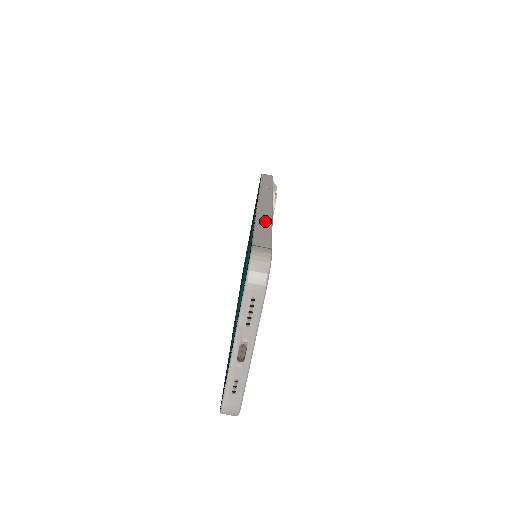
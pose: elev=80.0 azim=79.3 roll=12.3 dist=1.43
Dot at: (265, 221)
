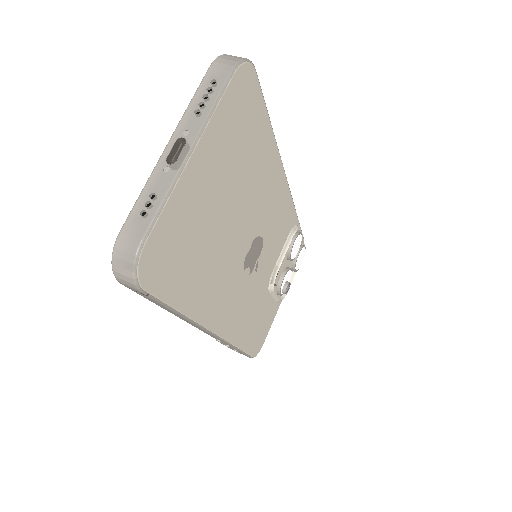
Dot at: occluded
